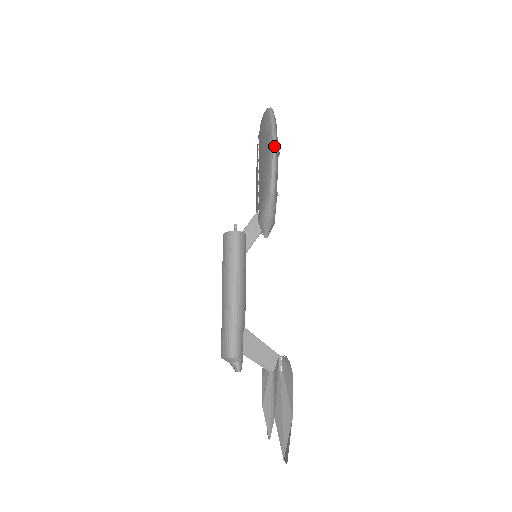
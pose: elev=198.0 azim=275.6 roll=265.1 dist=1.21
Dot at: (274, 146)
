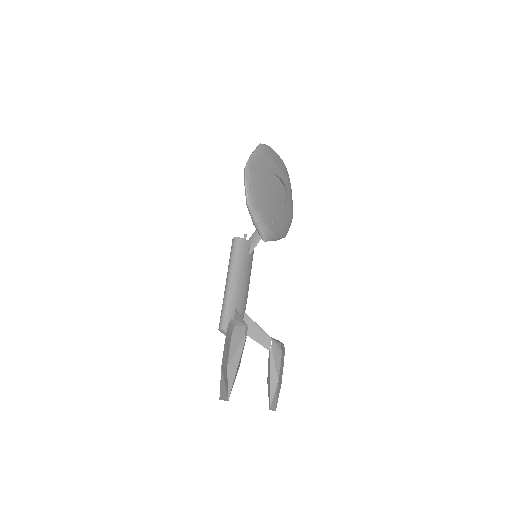
Dot at: (244, 169)
